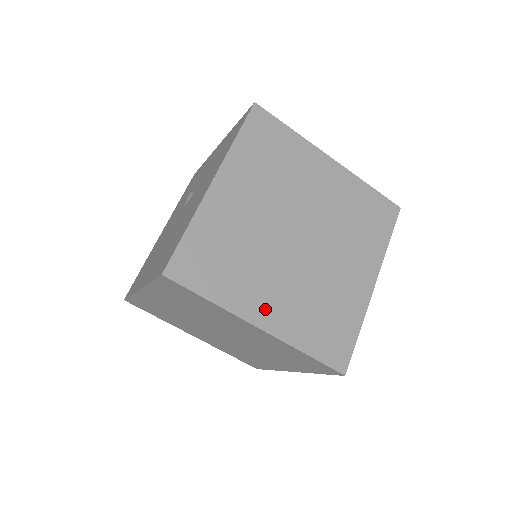
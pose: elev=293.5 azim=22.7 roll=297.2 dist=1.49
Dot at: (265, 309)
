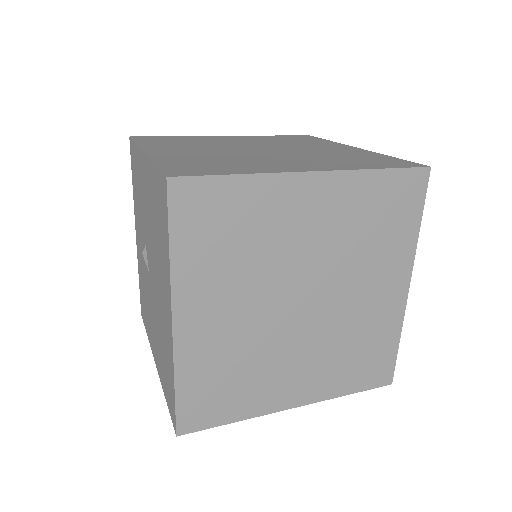
Dot at: (298, 167)
